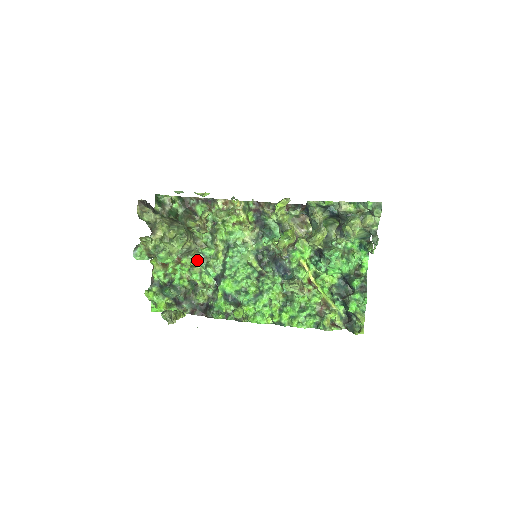
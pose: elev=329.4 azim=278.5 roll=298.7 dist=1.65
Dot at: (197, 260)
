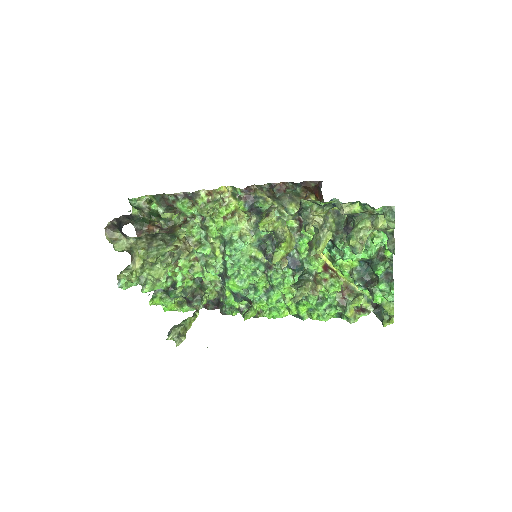
Dot at: (195, 257)
